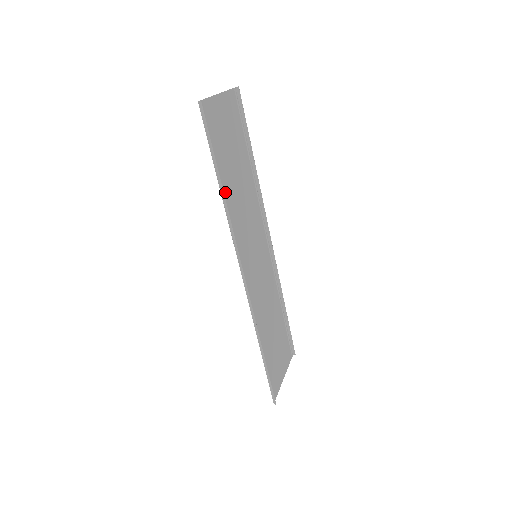
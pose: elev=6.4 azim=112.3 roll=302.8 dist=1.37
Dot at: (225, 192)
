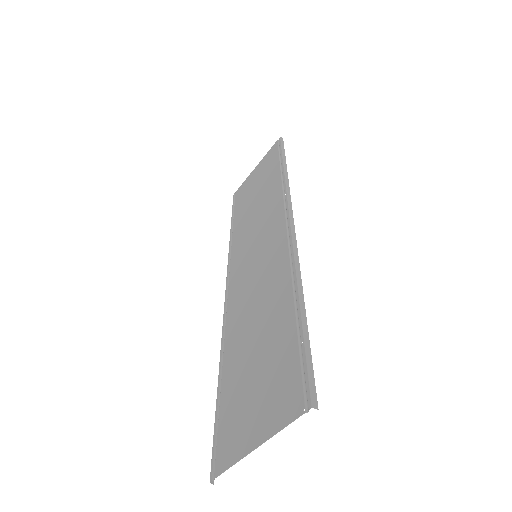
Dot at: (278, 178)
